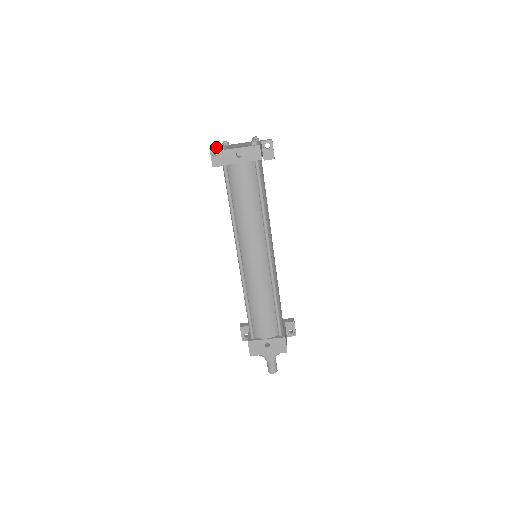
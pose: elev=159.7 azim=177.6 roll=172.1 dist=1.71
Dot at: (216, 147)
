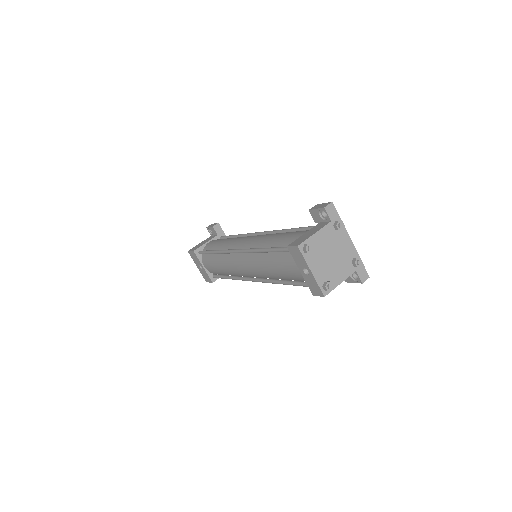
Dot at: (329, 216)
